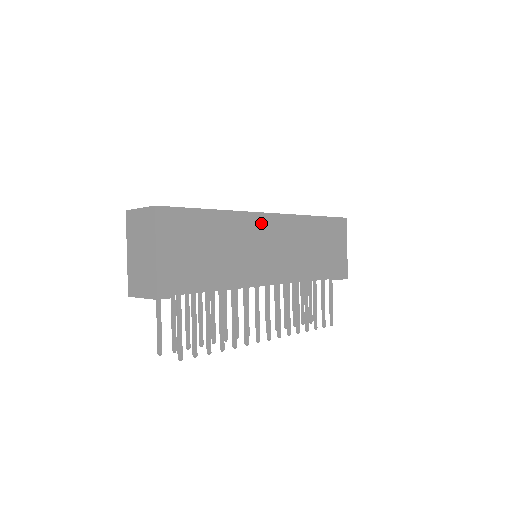
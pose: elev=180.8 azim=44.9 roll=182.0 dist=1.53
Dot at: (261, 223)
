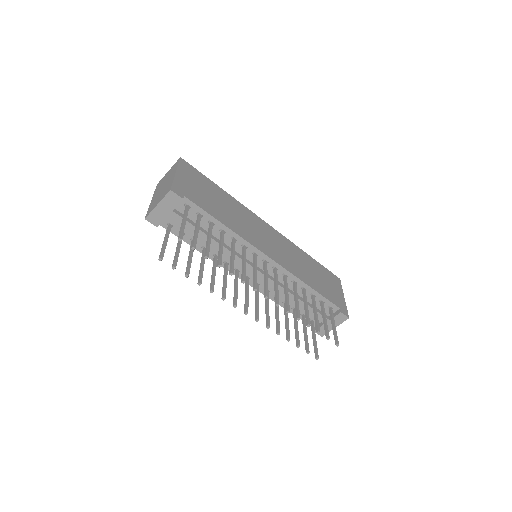
Dot at: (260, 222)
